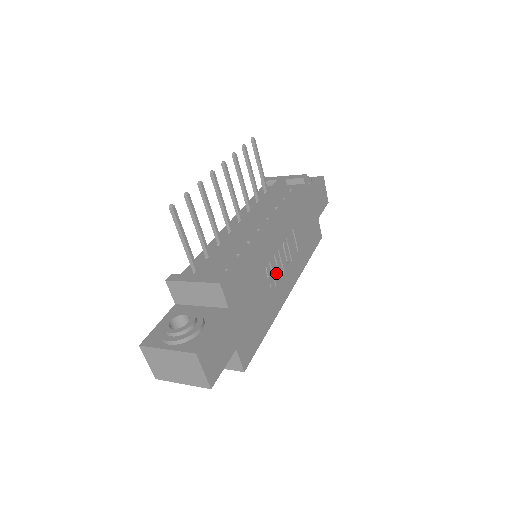
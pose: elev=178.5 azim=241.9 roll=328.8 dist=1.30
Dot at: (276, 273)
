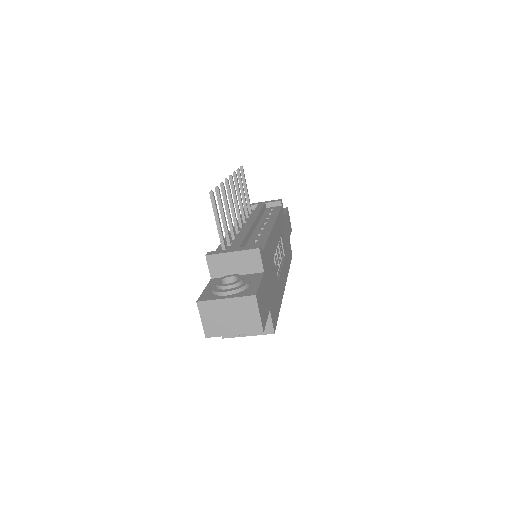
Dot at: occluded
